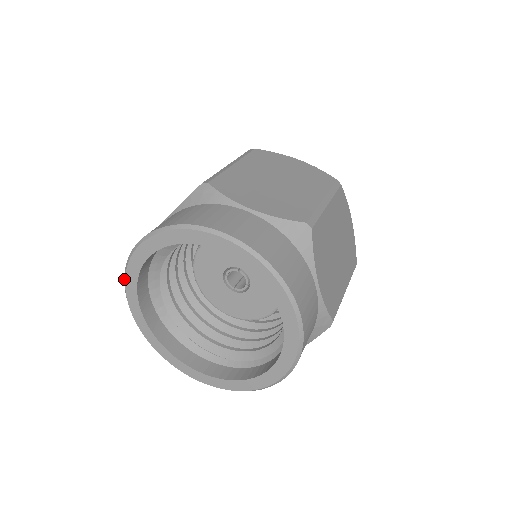
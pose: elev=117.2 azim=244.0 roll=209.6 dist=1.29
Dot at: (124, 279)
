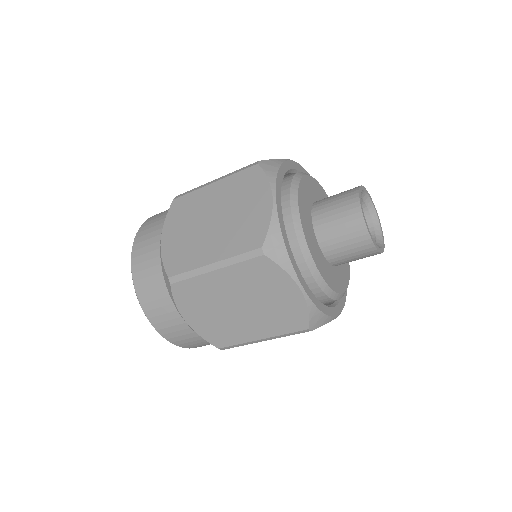
Dot at: (143, 223)
